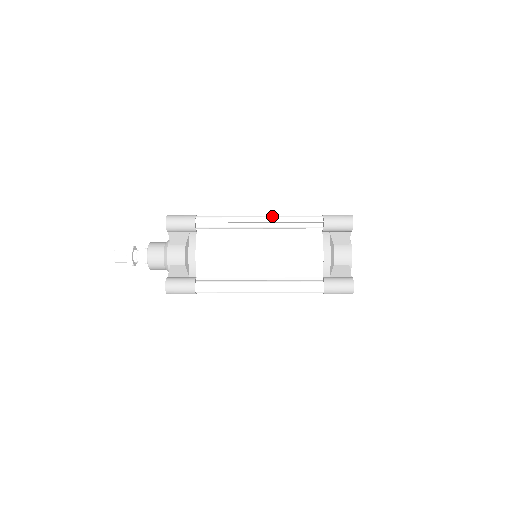
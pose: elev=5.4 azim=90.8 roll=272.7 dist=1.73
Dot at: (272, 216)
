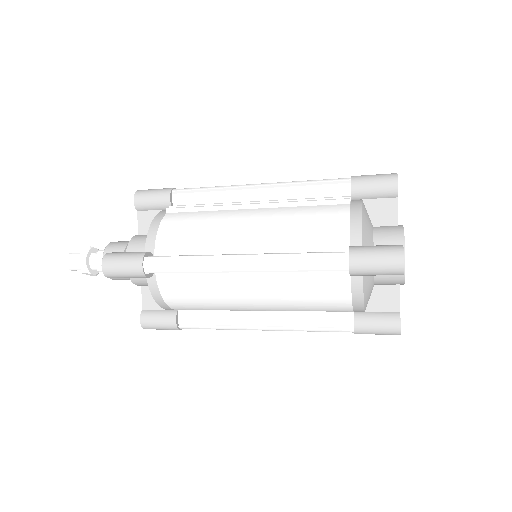
Dot at: (260, 260)
